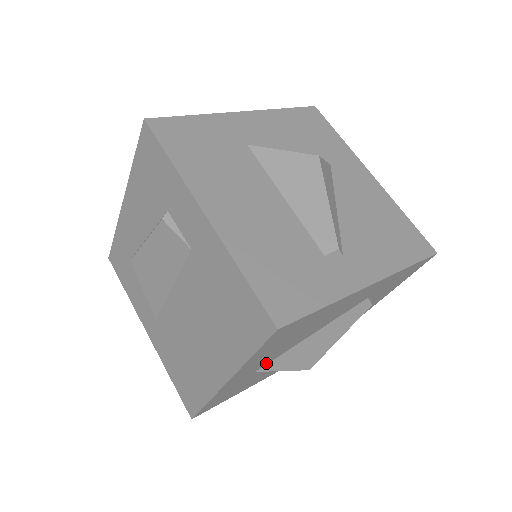
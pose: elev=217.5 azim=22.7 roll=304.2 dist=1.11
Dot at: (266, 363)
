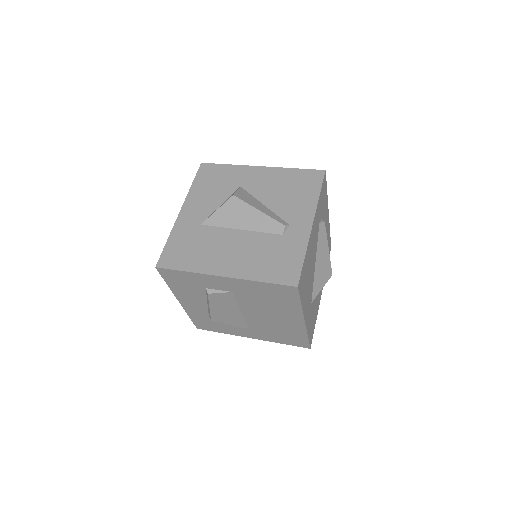
Dot at: (311, 295)
